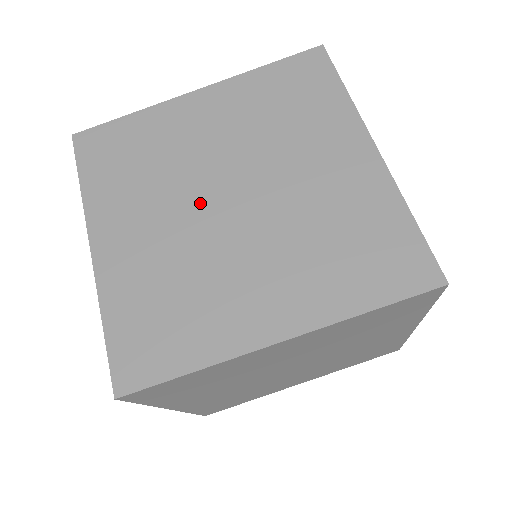
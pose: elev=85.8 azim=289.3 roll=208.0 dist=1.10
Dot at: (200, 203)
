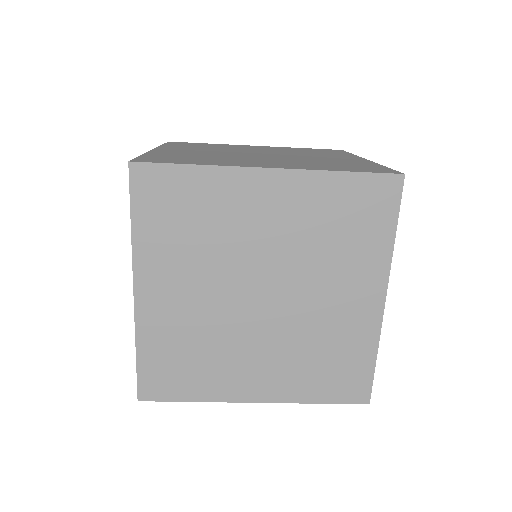
Dot at: (235, 289)
